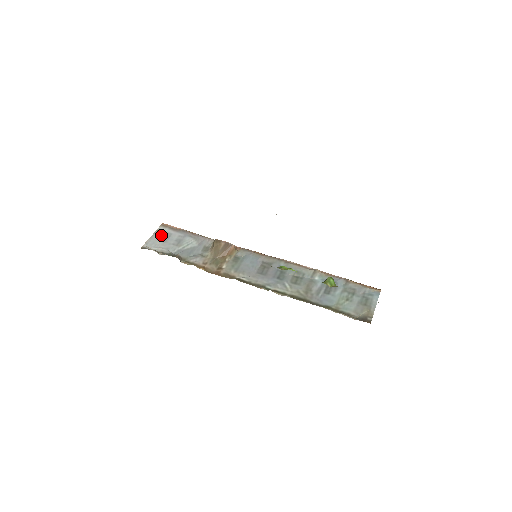
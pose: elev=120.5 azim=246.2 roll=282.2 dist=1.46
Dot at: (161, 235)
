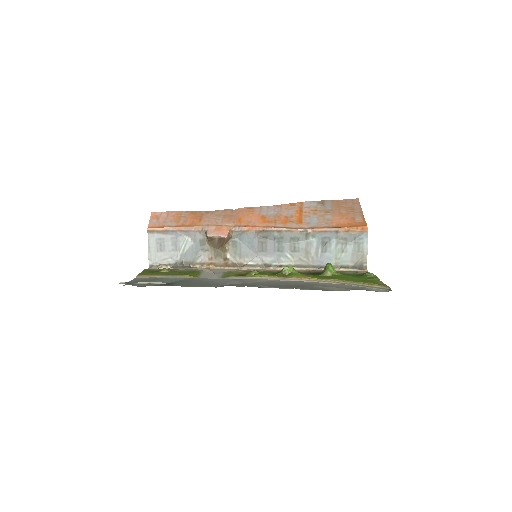
Dot at: (156, 244)
